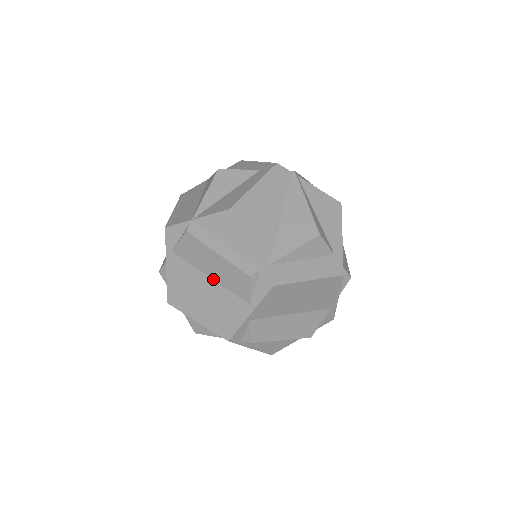
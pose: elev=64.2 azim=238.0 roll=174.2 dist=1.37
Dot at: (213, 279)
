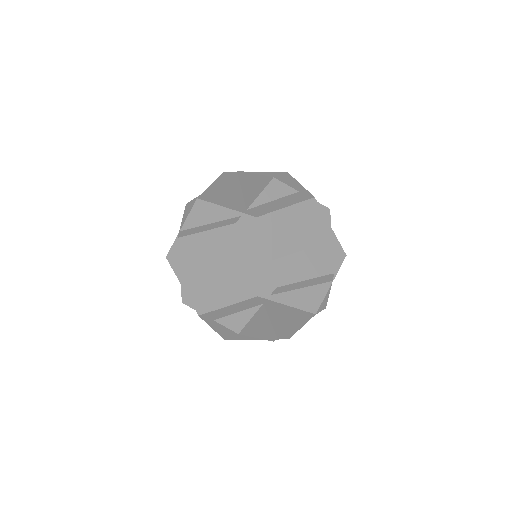
Dot at: (217, 258)
